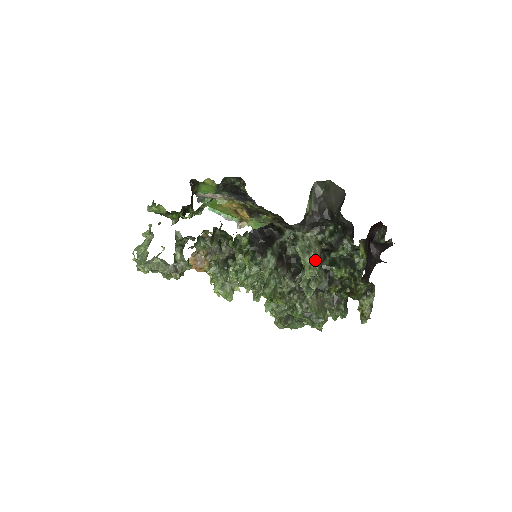
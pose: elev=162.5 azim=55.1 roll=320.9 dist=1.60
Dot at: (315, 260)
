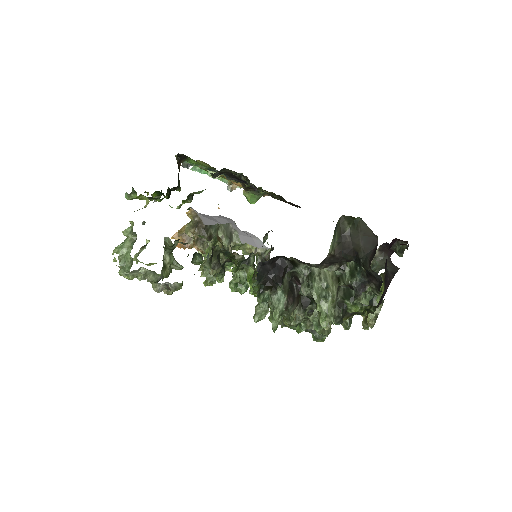
Dot at: (332, 305)
